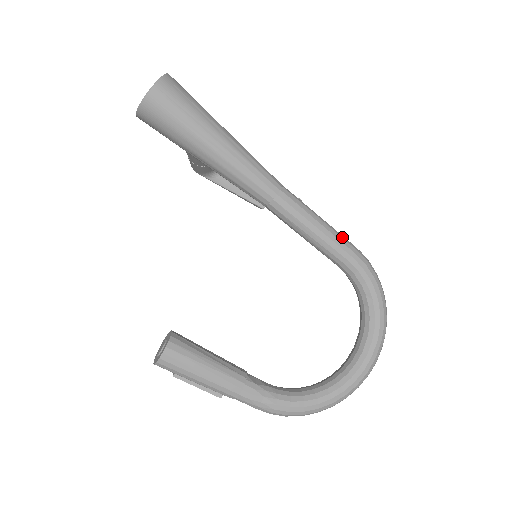
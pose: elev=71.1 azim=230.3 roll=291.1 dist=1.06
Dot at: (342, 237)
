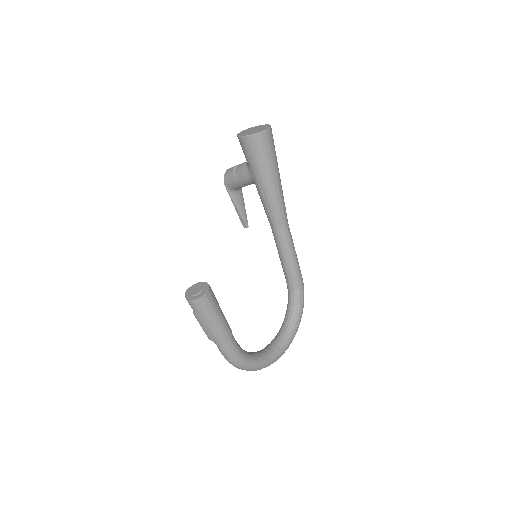
Dot at: (299, 266)
